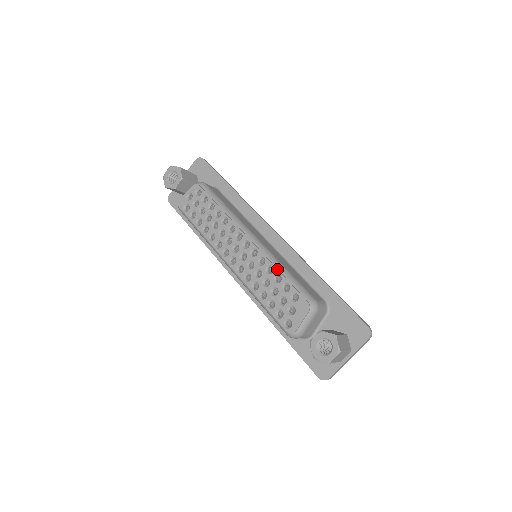
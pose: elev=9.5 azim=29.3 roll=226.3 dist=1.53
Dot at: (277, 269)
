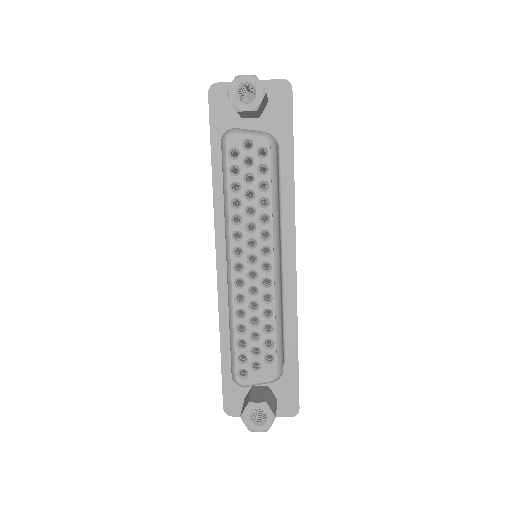
Dot at: (276, 321)
